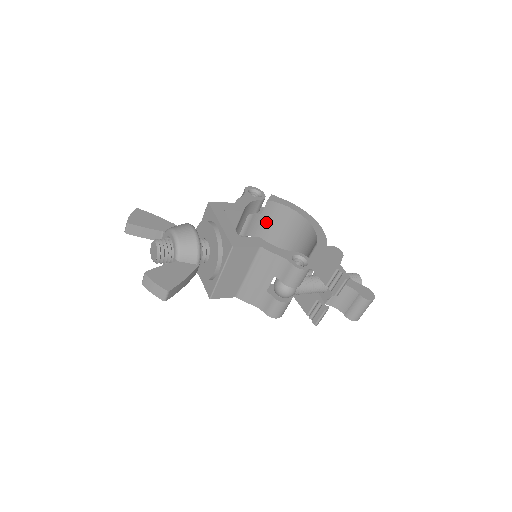
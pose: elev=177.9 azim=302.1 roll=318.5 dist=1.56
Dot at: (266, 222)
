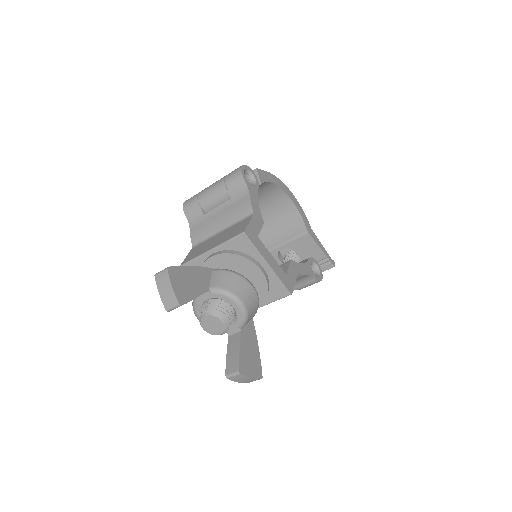
Dot at: occluded
